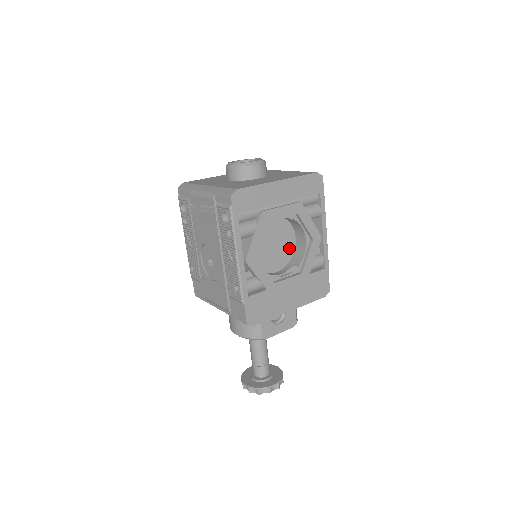
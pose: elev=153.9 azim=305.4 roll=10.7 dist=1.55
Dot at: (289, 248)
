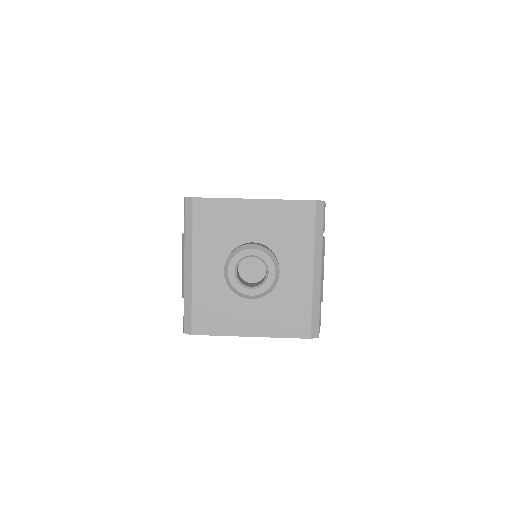
Dot at: occluded
